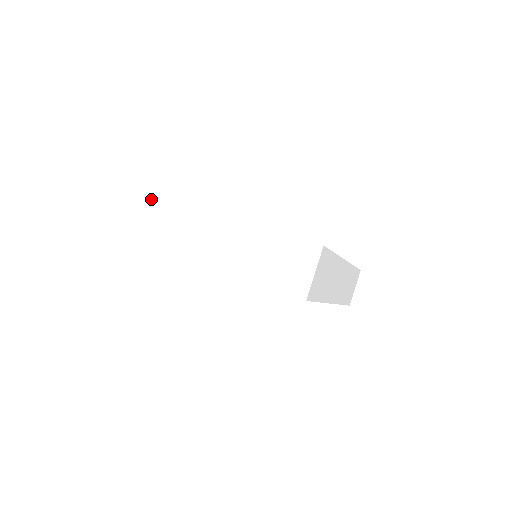
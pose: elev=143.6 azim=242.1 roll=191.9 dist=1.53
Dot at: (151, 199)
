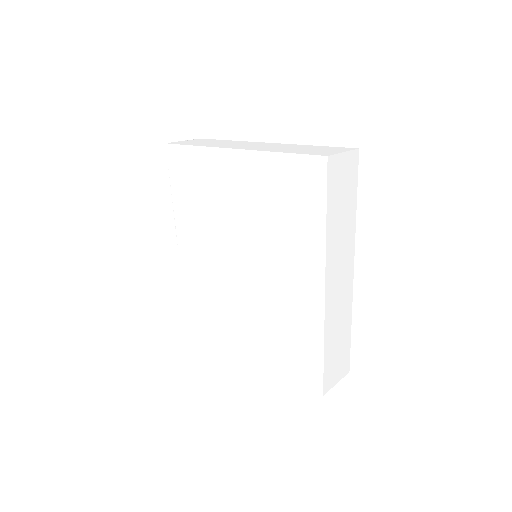
Dot at: (211, 139)
